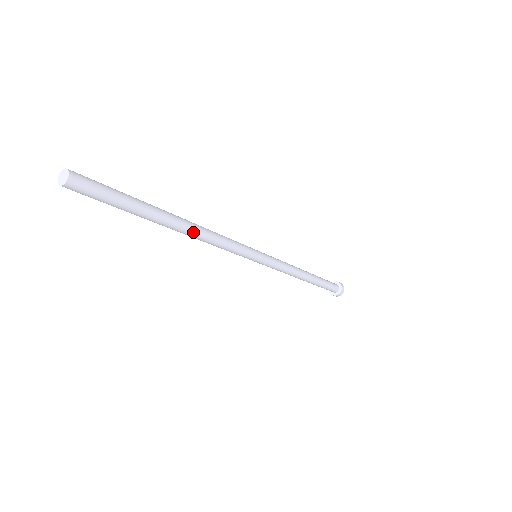
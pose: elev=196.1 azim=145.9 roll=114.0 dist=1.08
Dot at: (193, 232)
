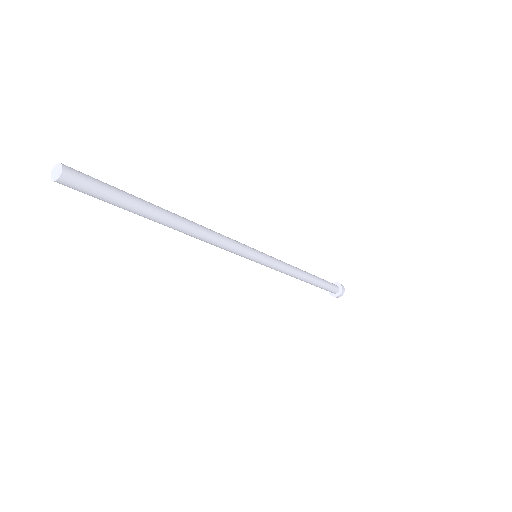
Dot at: (193, 228)
